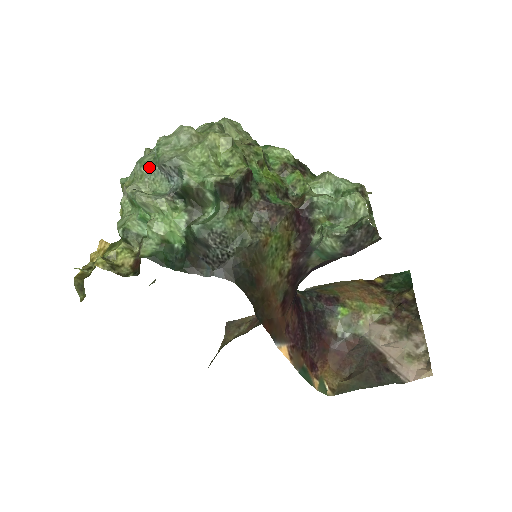
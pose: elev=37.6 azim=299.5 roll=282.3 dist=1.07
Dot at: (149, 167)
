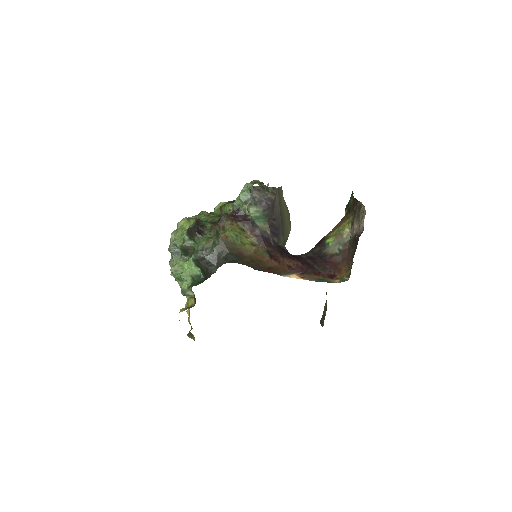
Dot at: (172, 259)
